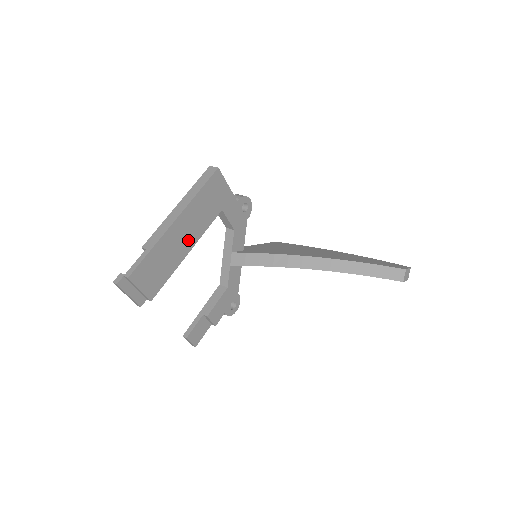
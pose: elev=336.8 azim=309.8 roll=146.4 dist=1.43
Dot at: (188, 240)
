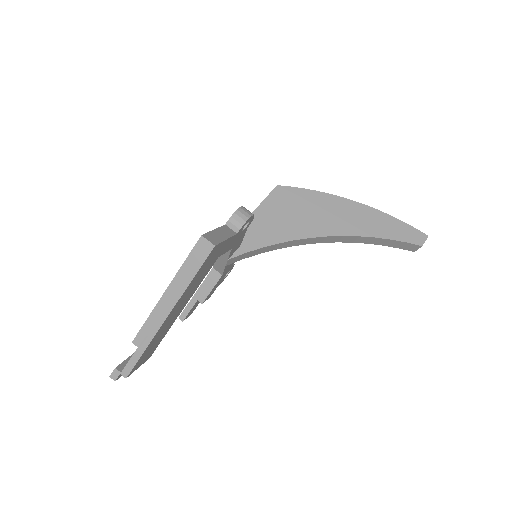
Dot at: (181, 307)
